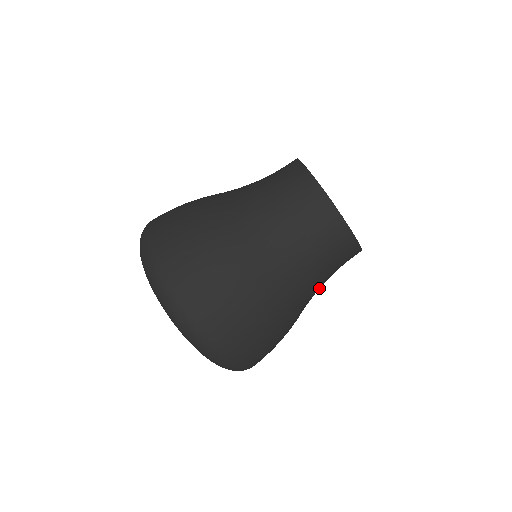
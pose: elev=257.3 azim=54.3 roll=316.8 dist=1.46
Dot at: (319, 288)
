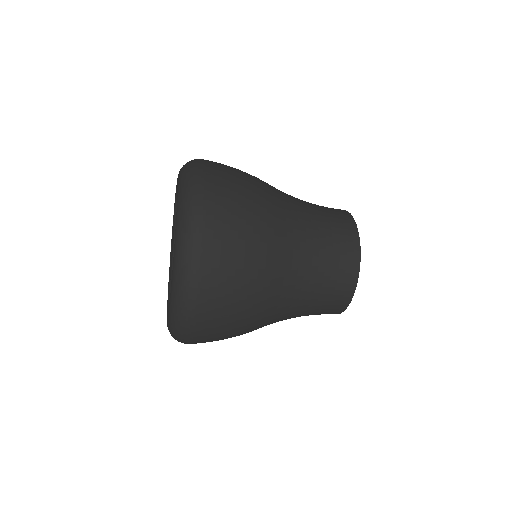
Dot at: occluded
